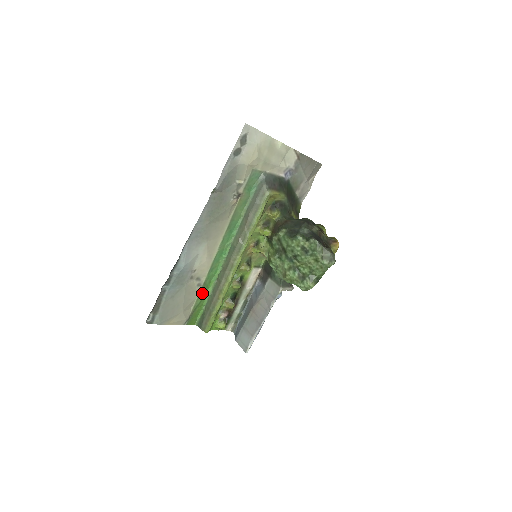
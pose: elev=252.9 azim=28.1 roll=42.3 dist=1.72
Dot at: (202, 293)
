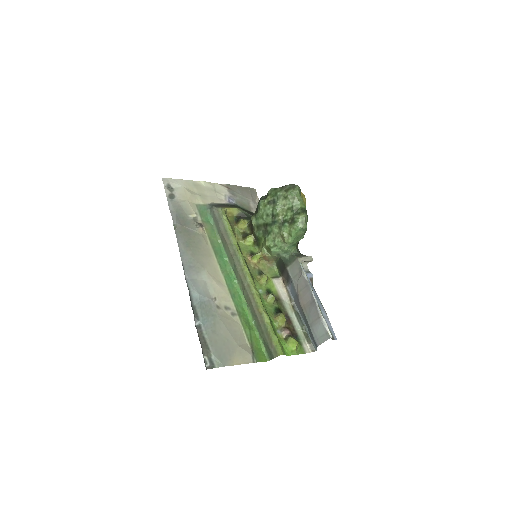
Dot at: (244, 322)
